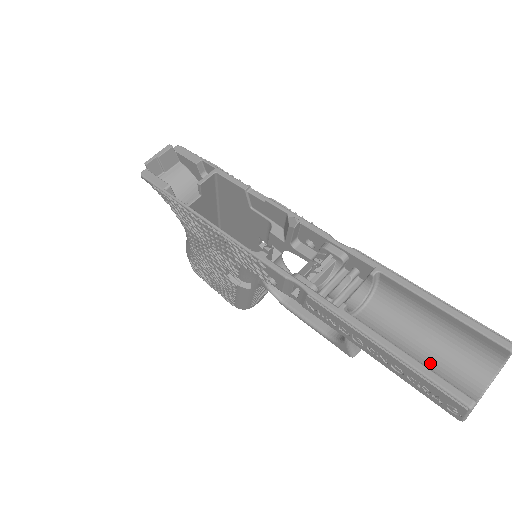
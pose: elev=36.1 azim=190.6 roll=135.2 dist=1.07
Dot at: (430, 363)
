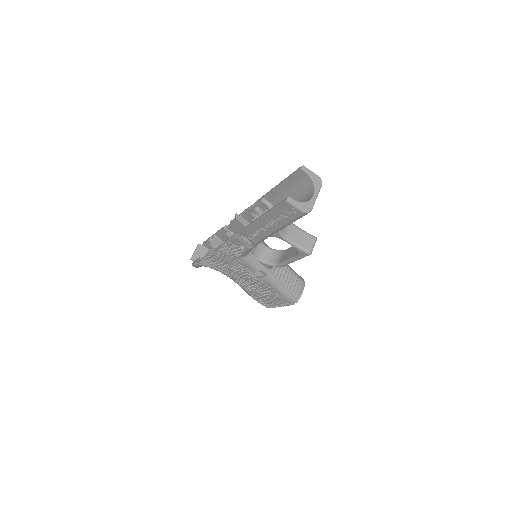
Dot at: occluded
